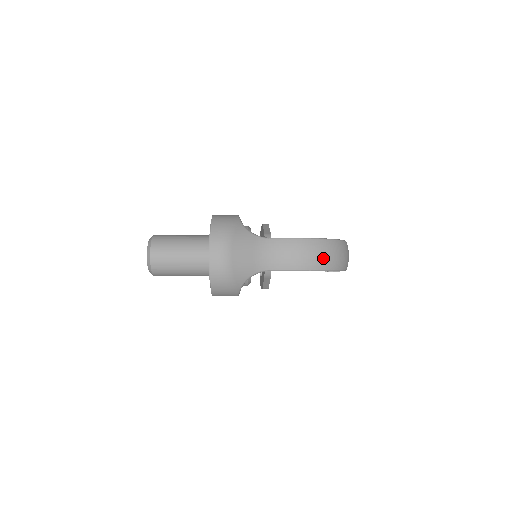
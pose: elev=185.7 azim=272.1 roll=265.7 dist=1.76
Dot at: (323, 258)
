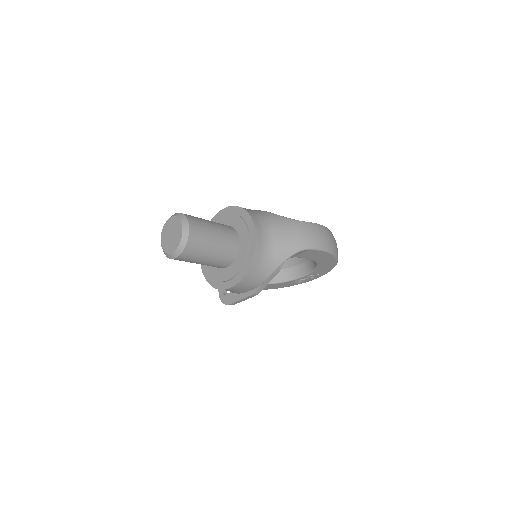
Dot at: occluded
